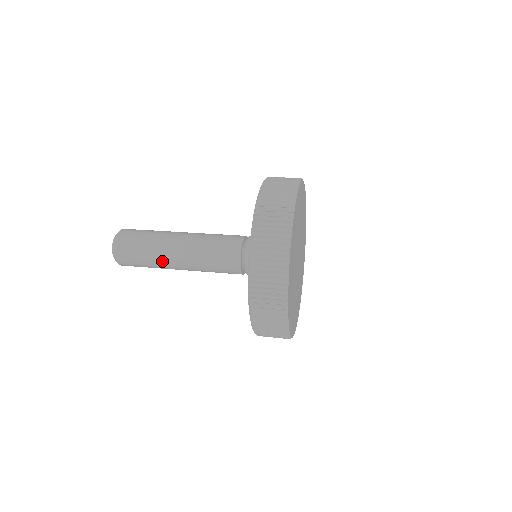
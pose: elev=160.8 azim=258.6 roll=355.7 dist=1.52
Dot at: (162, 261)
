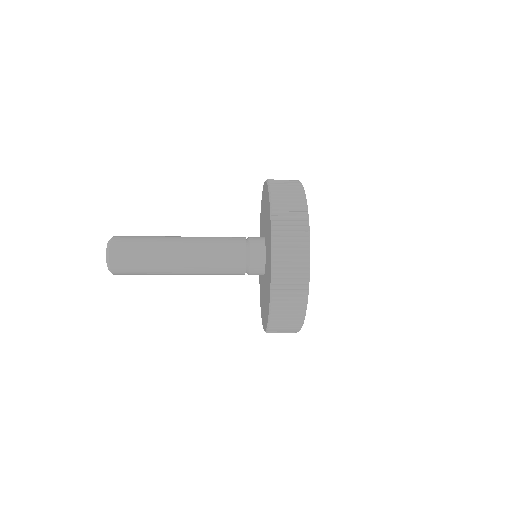
Dot at: (164, 271)
